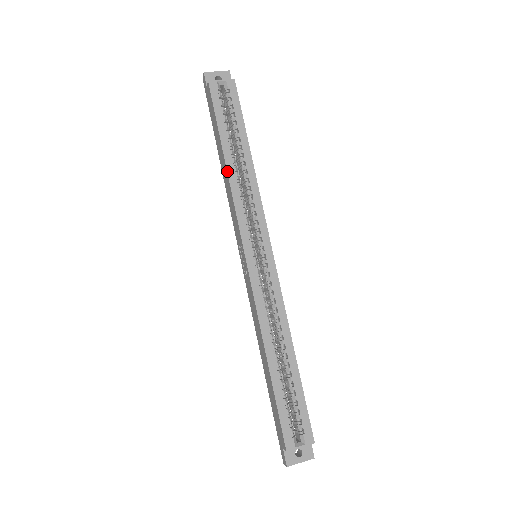
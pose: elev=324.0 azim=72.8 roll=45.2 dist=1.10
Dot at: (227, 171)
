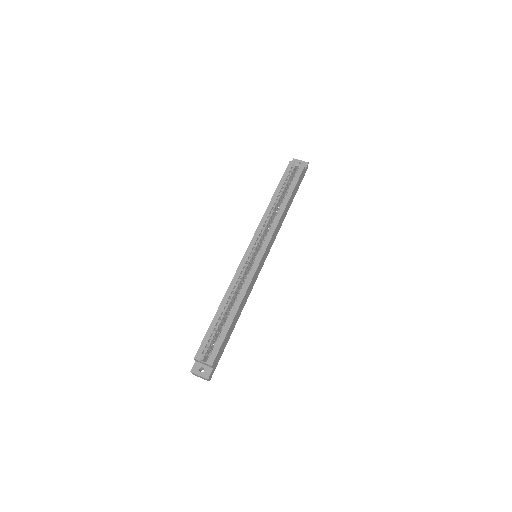
Dot at: (268, 205)
